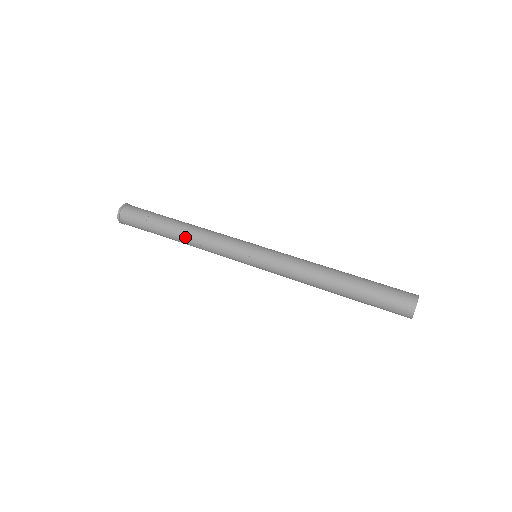
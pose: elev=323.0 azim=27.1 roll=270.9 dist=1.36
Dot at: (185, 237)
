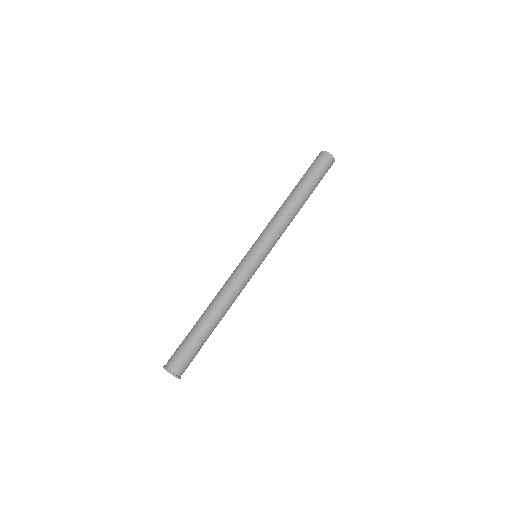
Dot at: (216, 307)
